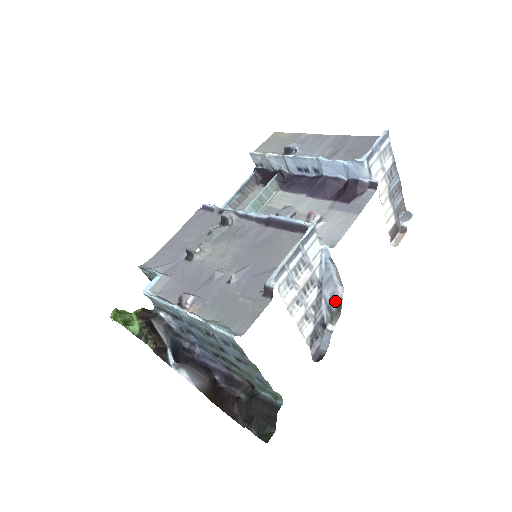
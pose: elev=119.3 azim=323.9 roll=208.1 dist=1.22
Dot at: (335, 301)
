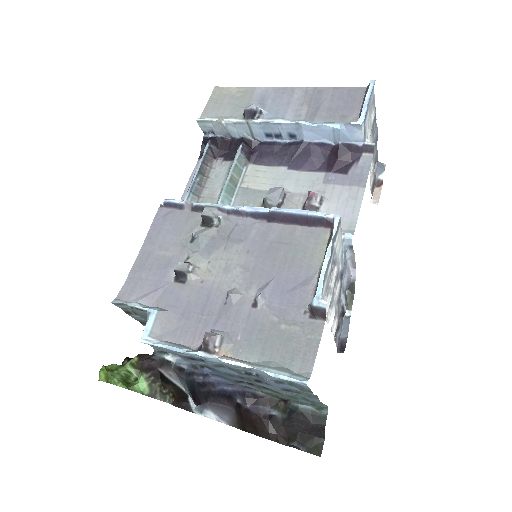
Dot at: (348, 285)
